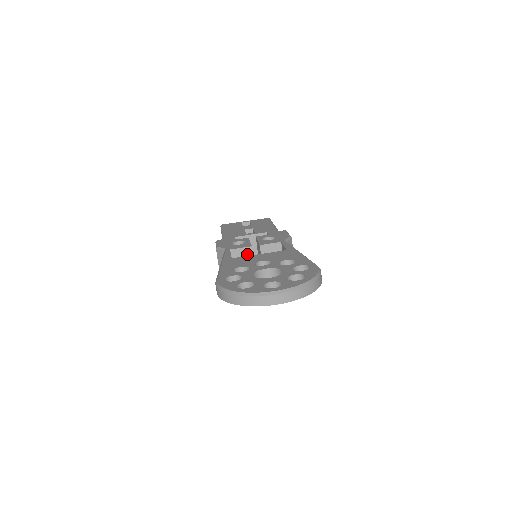
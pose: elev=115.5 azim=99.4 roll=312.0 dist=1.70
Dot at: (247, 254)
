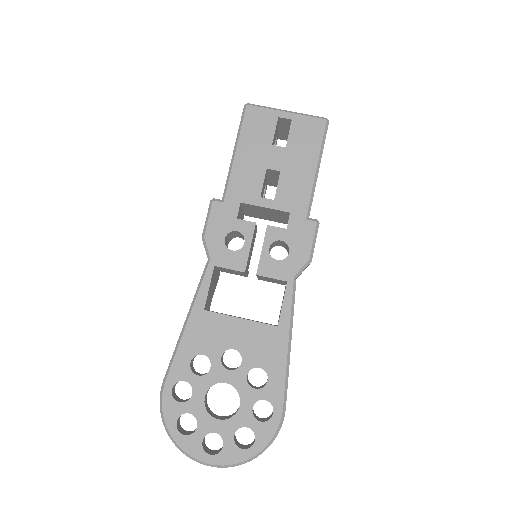
Dot at: (238, 272)
